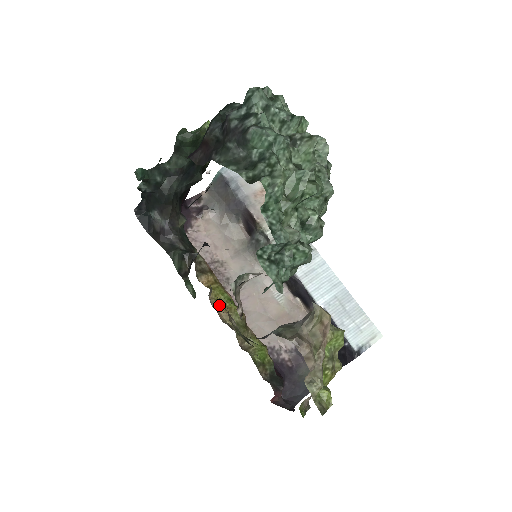
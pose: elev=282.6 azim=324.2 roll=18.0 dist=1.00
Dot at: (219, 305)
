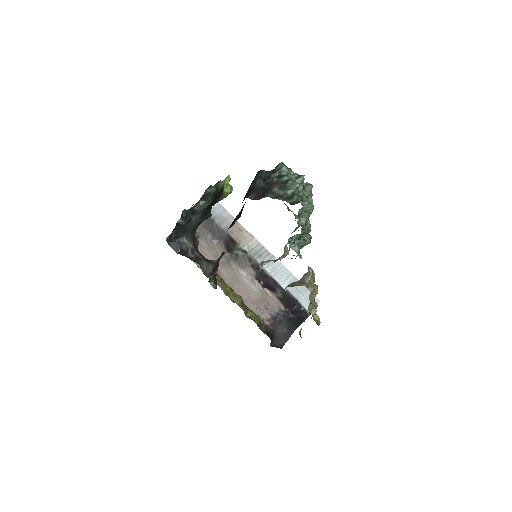
Dot at: (228, 293)
